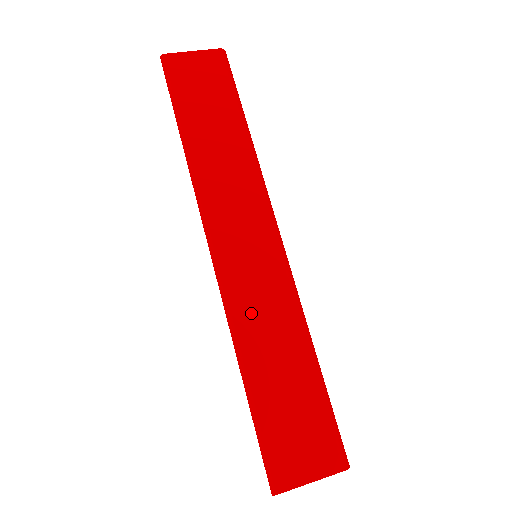
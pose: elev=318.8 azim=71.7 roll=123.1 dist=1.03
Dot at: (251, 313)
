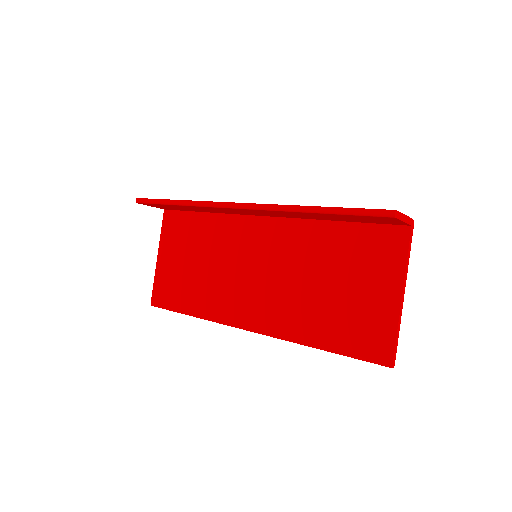
Dot at: occluded
